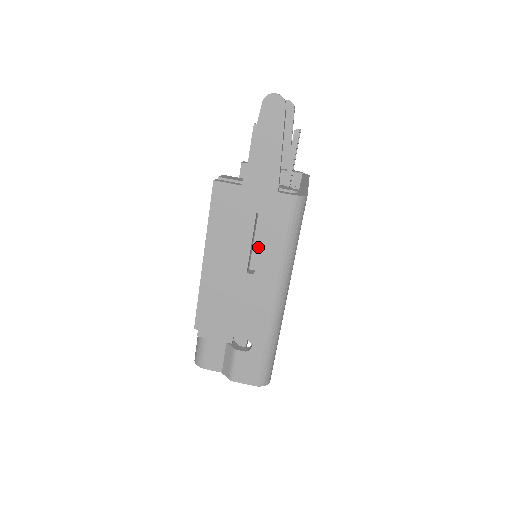
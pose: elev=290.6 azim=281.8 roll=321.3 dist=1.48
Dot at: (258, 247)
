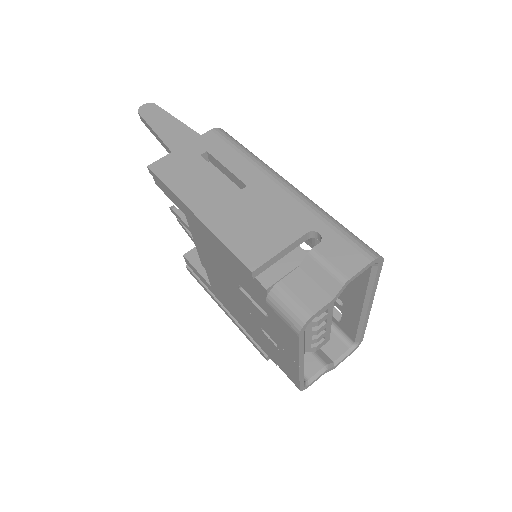
Dot at: occluded
